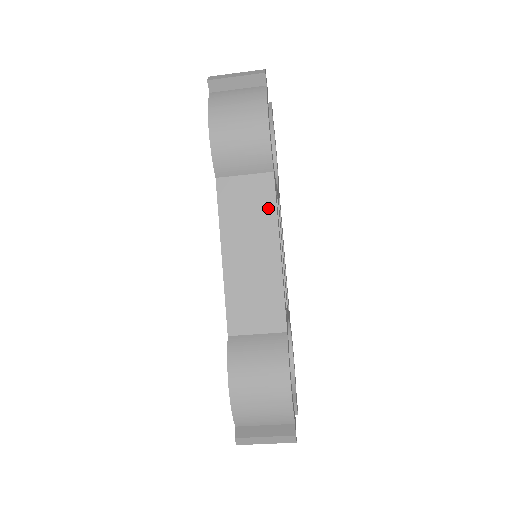
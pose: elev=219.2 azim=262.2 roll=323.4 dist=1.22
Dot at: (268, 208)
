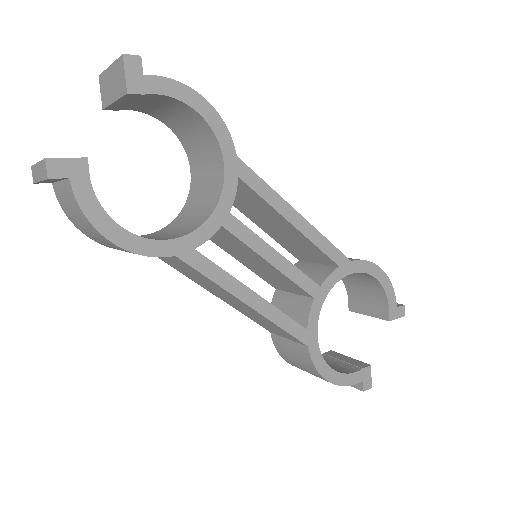
Dot at: (205, 279)
